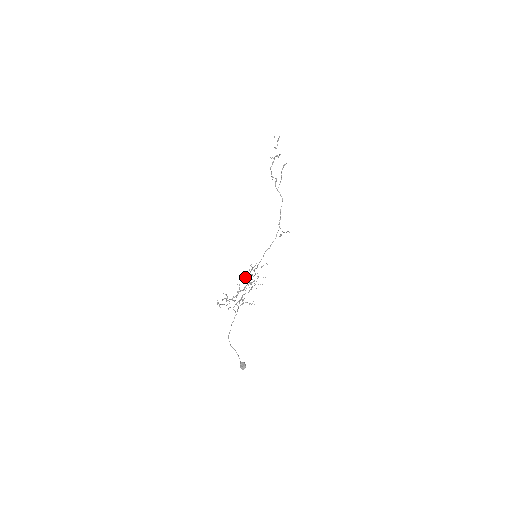
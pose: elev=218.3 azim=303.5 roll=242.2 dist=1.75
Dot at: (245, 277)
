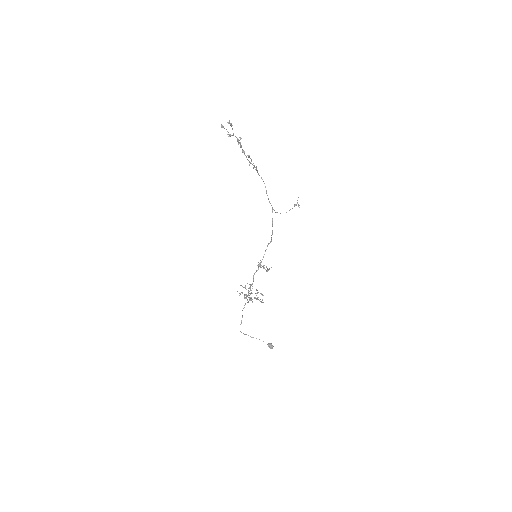
Dot at: occluded
